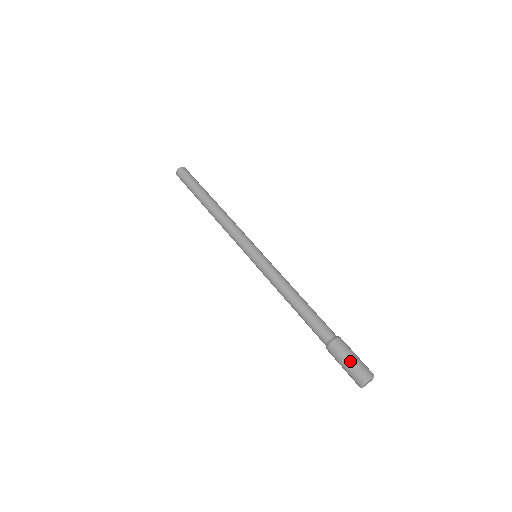
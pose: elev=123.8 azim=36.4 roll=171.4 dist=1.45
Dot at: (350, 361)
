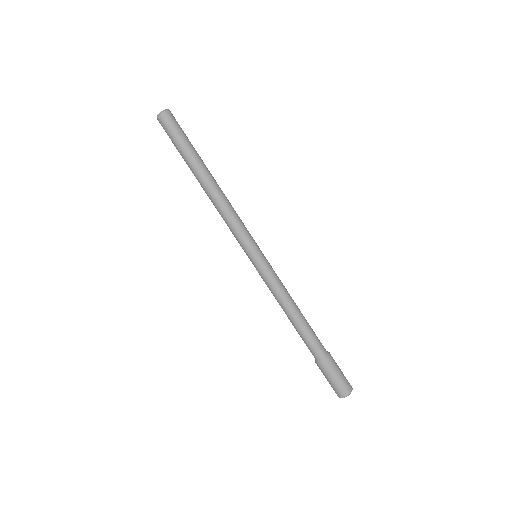
Dot at: (328, 381)
